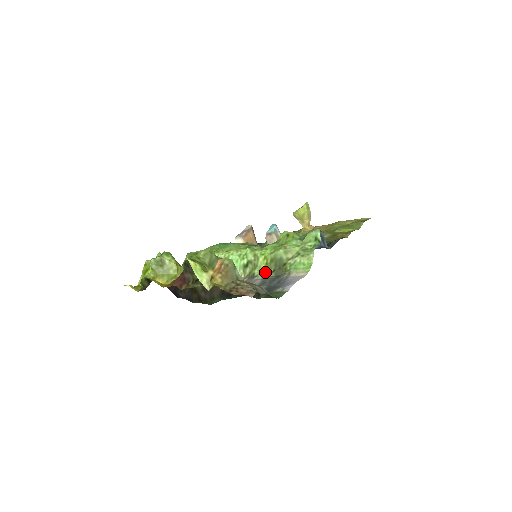
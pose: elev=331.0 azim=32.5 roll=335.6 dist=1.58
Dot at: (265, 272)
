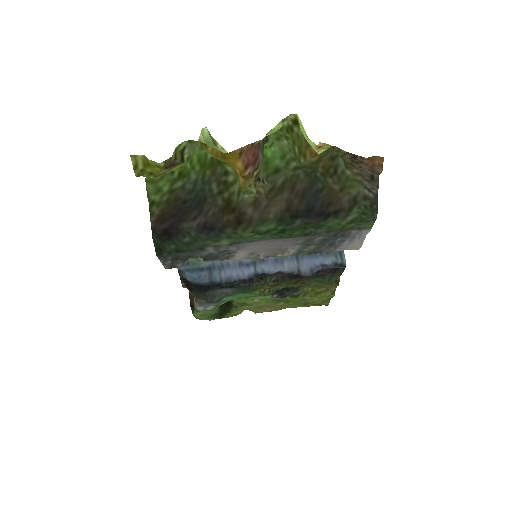
Dot at: occluded
